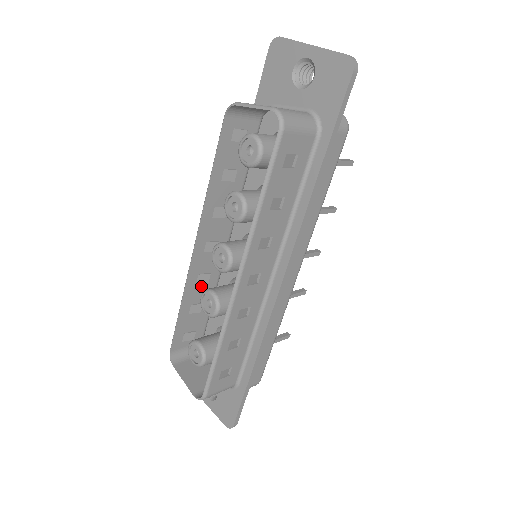
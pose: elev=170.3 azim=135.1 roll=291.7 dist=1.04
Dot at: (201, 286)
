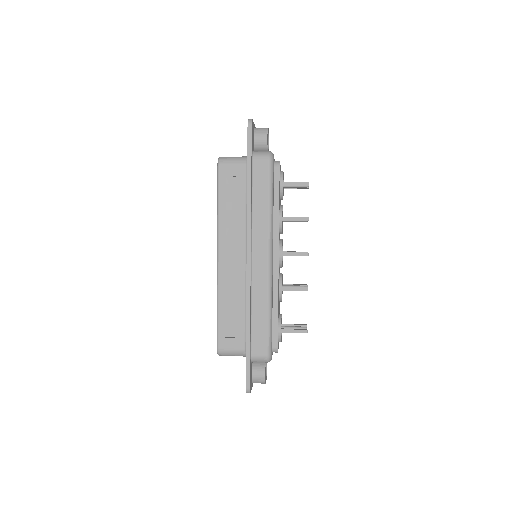
Dot at: occluded
